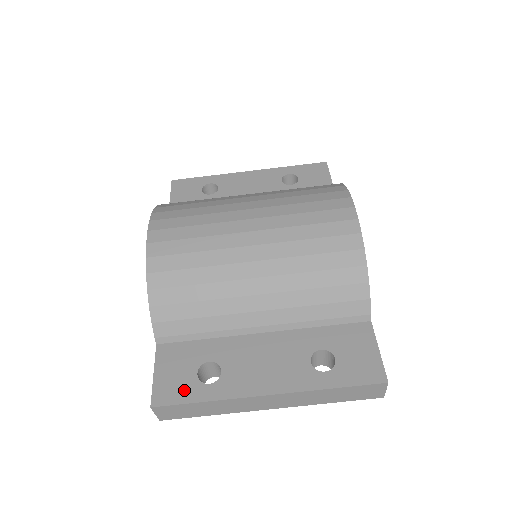
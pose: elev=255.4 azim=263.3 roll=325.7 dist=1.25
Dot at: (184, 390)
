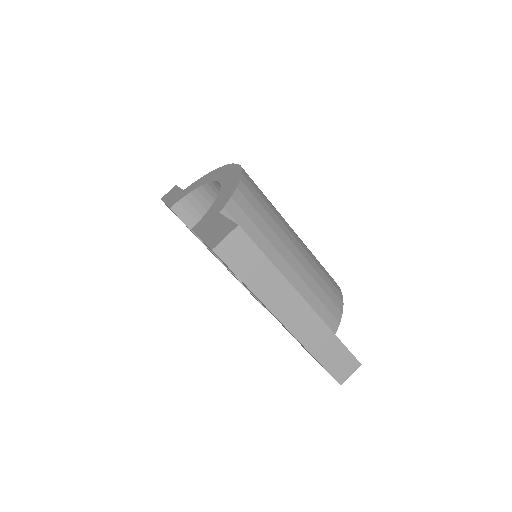
Dot at: occluded
